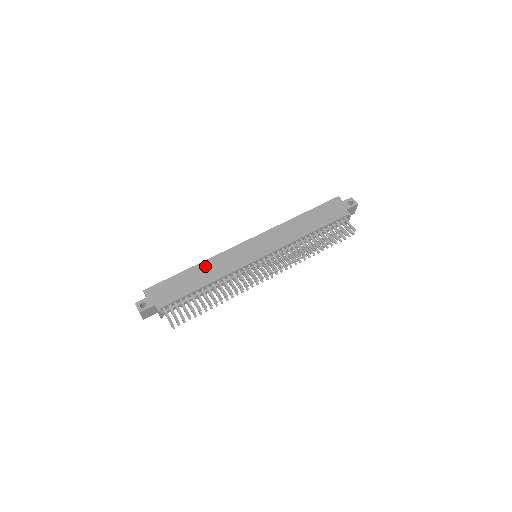
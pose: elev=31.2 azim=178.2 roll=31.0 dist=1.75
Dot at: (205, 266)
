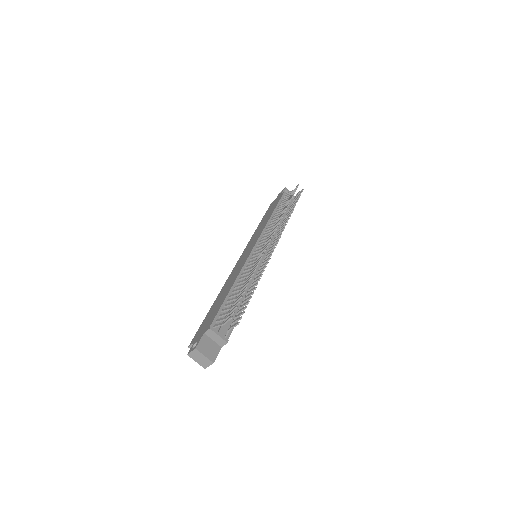
Dot at: (222, 291)
